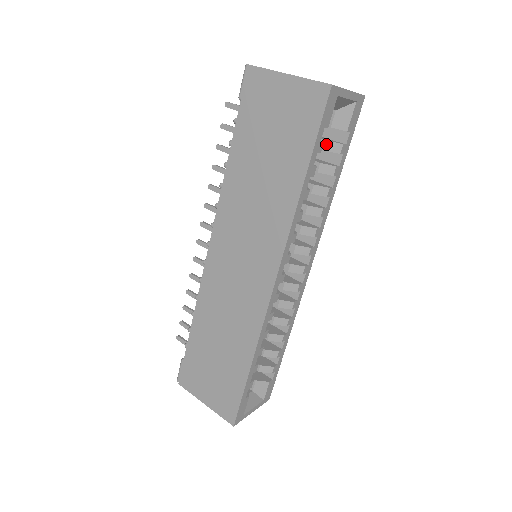
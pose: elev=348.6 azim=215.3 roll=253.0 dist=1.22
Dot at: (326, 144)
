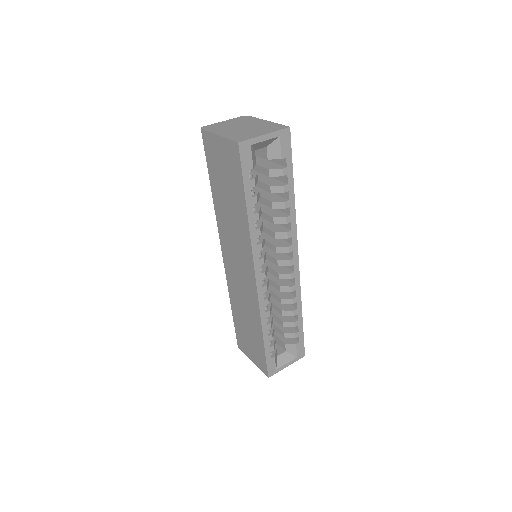
Dot at: (269, 172)
